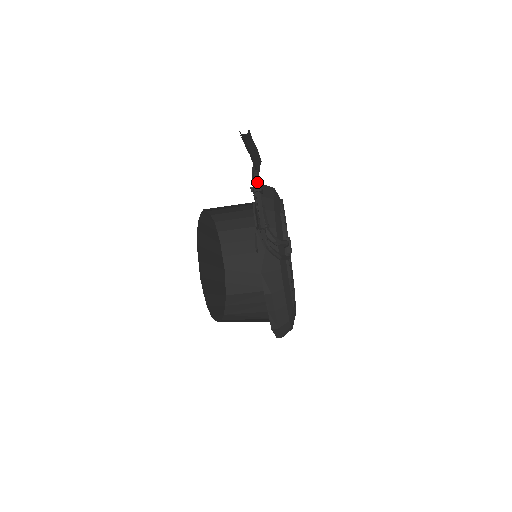
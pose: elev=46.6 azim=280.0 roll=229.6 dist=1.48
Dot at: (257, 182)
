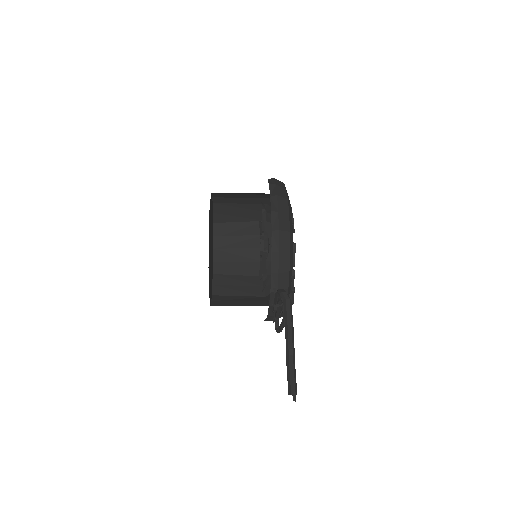
Dot at: (281, 303)
